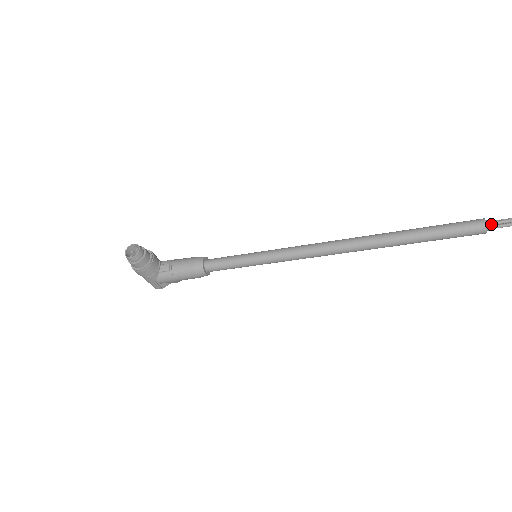
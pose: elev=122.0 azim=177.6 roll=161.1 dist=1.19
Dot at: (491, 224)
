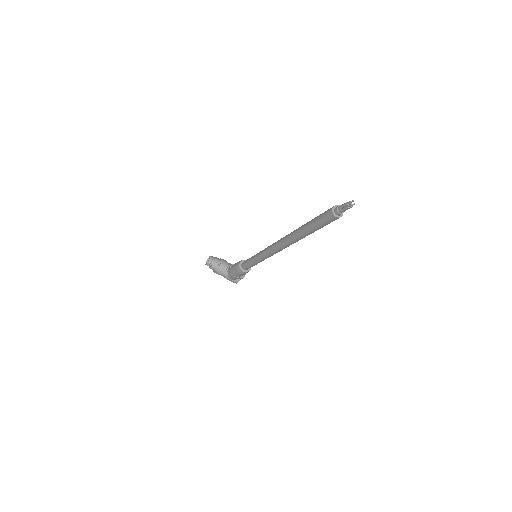
Dot at: (336, 209)
